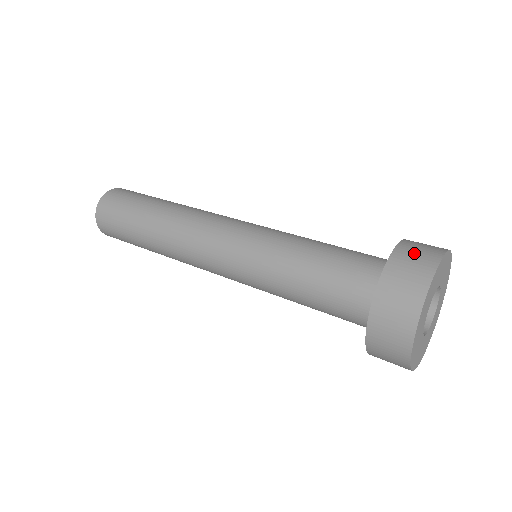
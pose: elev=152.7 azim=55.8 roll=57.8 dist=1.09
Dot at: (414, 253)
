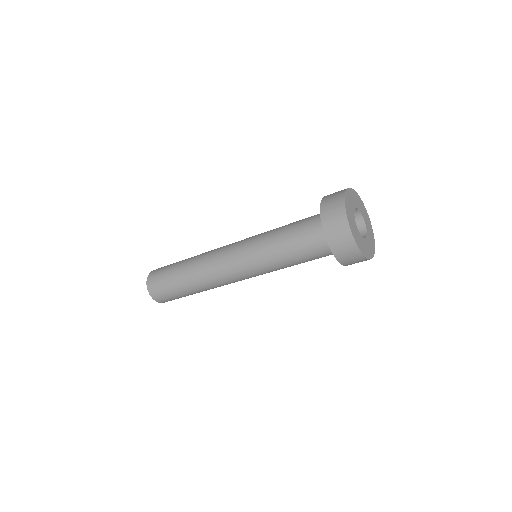
Dot at: occluded
